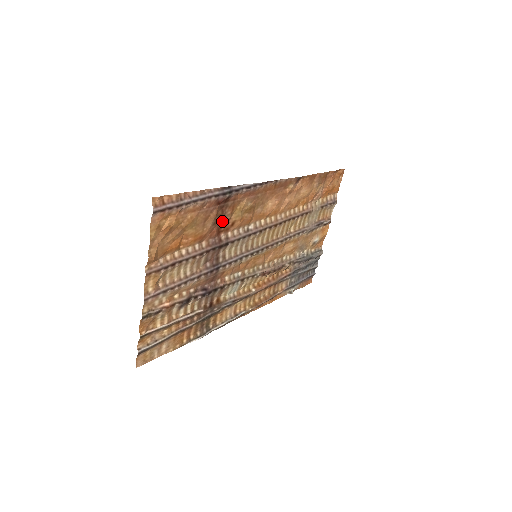
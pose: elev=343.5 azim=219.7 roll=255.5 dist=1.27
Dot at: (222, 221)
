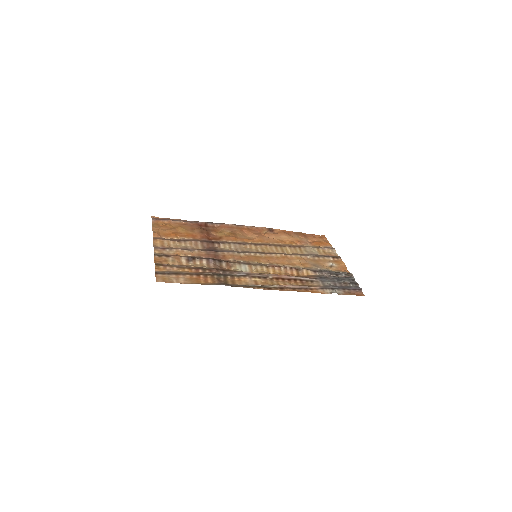
Dot at: (209, 234)
